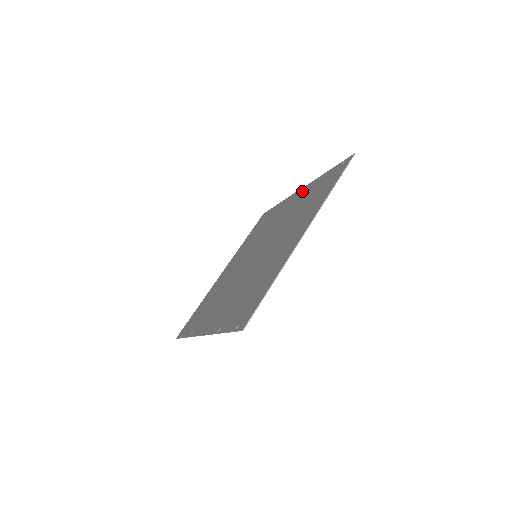
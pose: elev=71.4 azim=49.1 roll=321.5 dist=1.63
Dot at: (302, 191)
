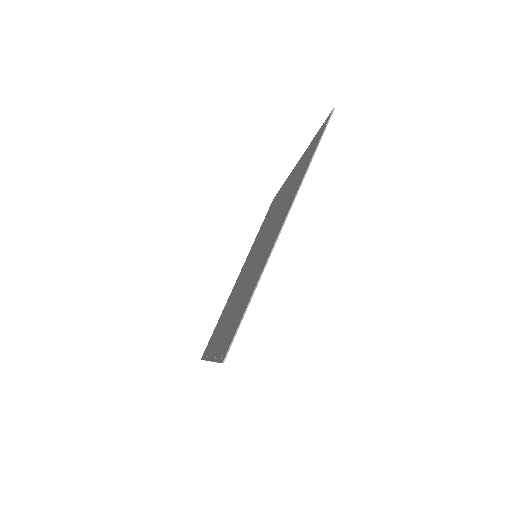
Dot at: (296, 167)
